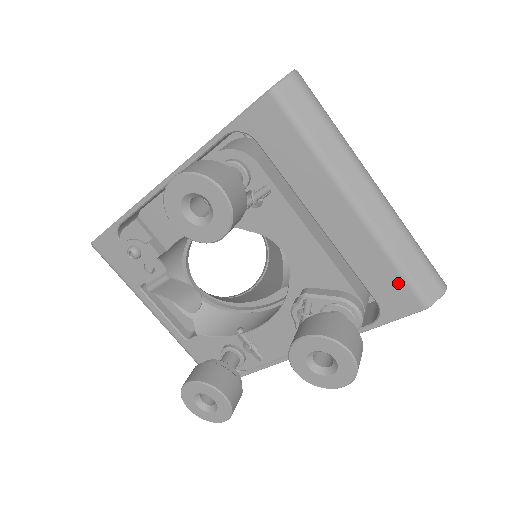
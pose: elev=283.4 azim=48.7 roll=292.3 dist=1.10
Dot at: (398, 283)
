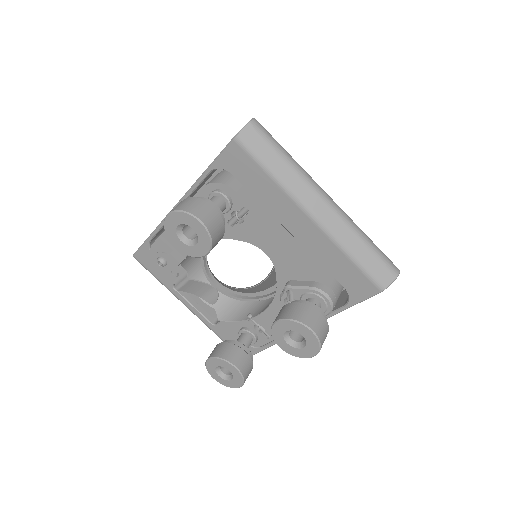
Dot at: (356, 273)
